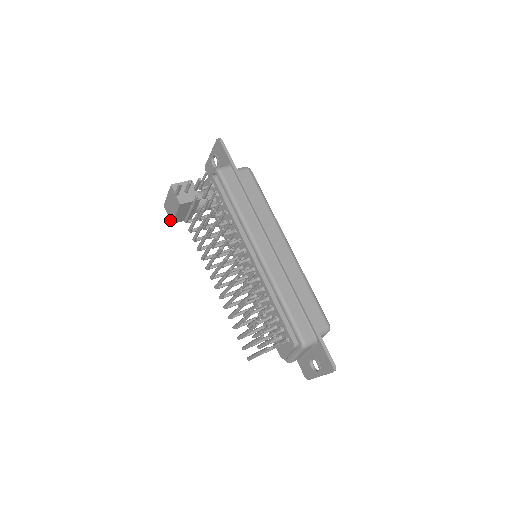
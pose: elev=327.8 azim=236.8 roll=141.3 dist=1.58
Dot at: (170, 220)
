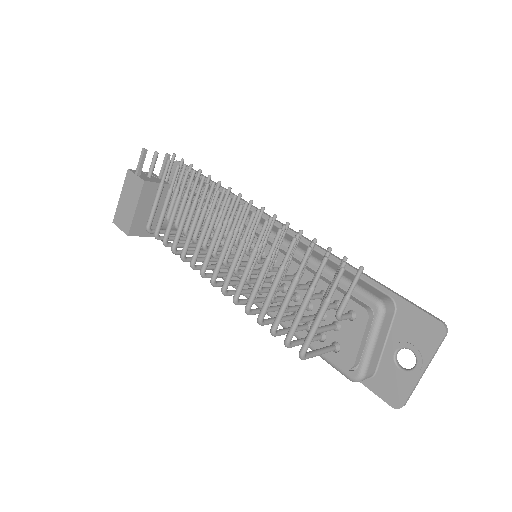
Dot at: (124, 232)
